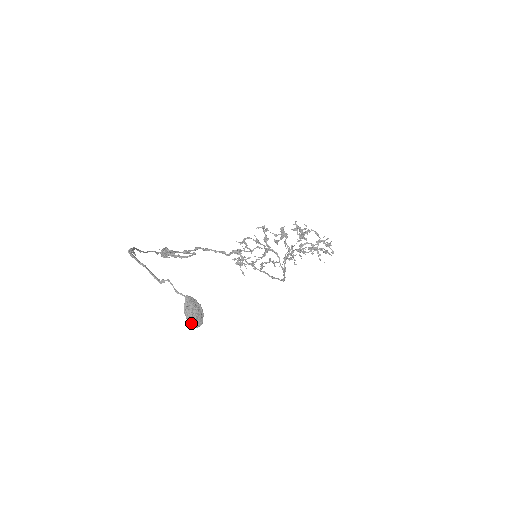
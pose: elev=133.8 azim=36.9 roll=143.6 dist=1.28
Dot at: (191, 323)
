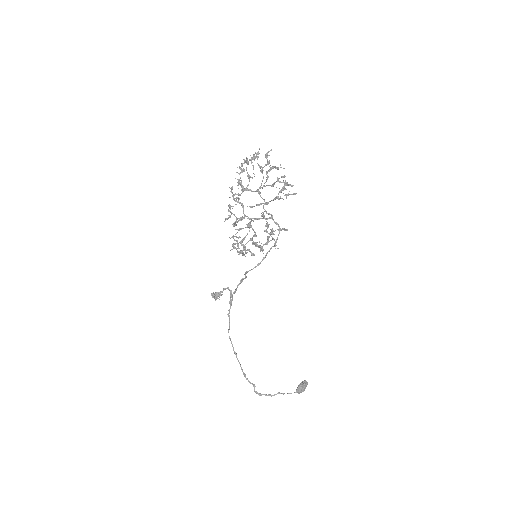
Dot at: (305, 388)
